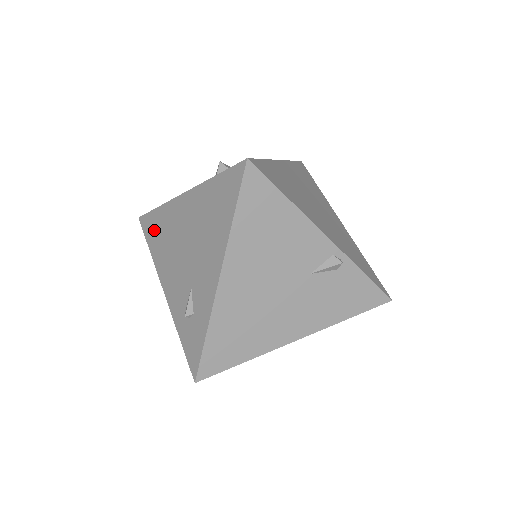
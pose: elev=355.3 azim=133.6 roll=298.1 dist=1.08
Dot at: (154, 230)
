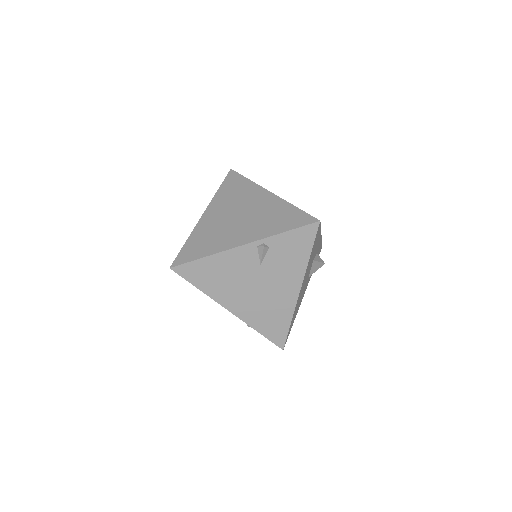
Dot at: occluded
